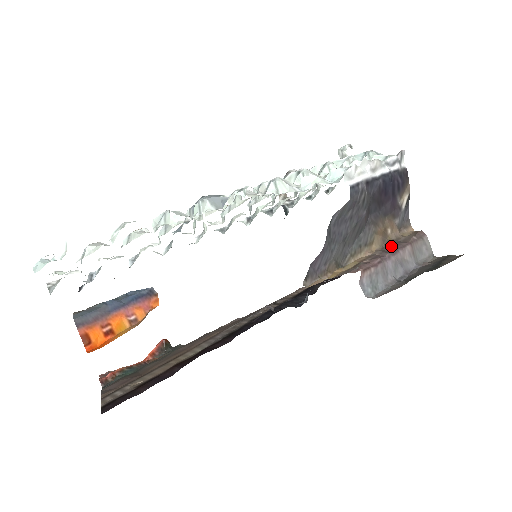
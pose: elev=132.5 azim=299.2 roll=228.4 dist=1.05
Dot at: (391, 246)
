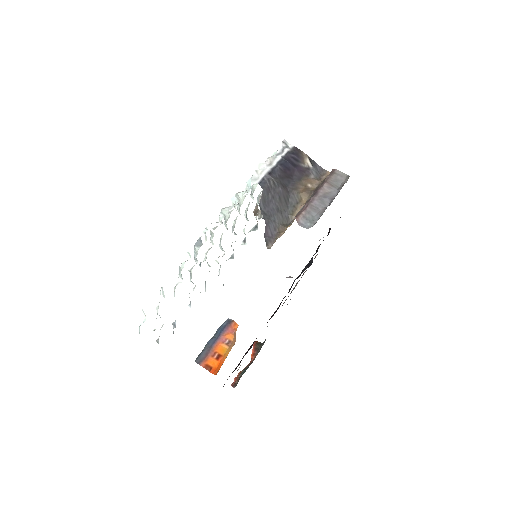
Dot at: (314, 192)
